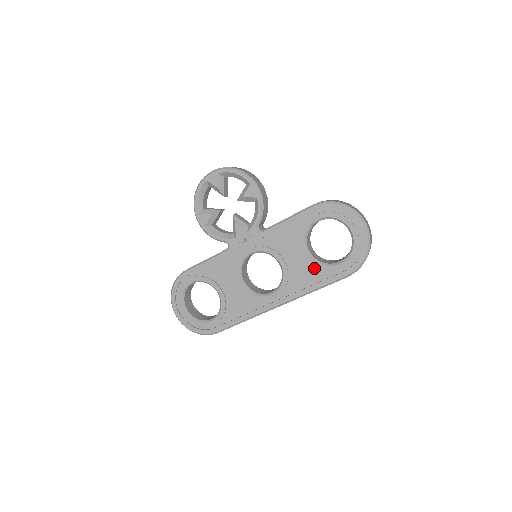
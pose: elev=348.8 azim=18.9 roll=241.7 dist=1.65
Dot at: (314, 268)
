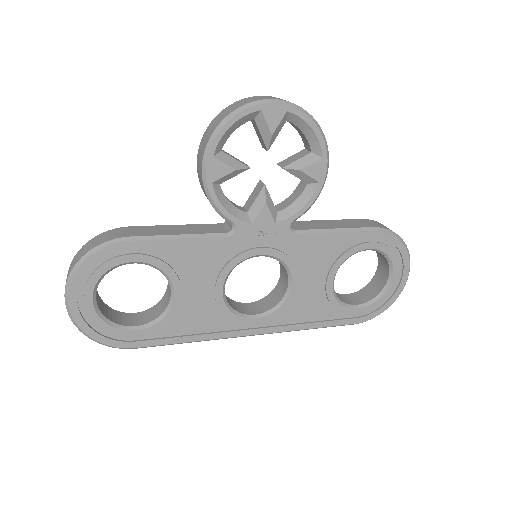
Dot at: (327, 303)
